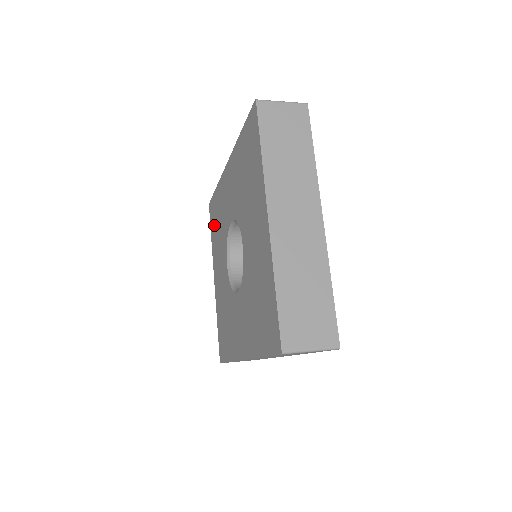
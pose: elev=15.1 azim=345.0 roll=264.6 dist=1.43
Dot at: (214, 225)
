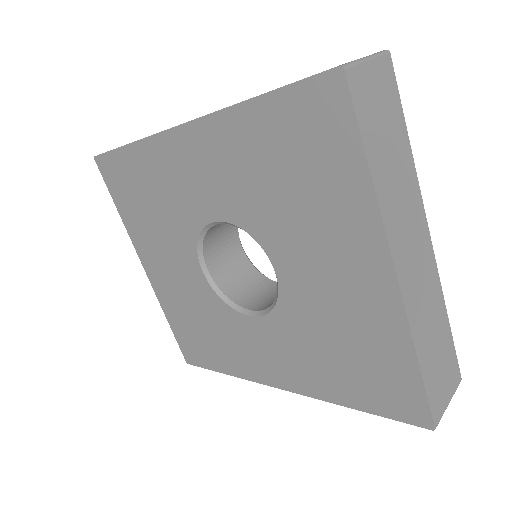
Dot at: (129, 198)
